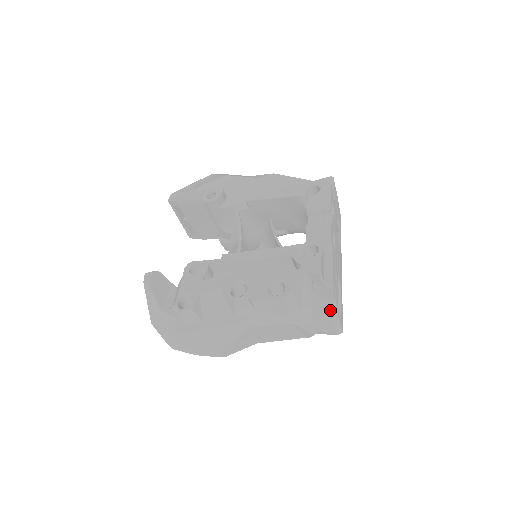
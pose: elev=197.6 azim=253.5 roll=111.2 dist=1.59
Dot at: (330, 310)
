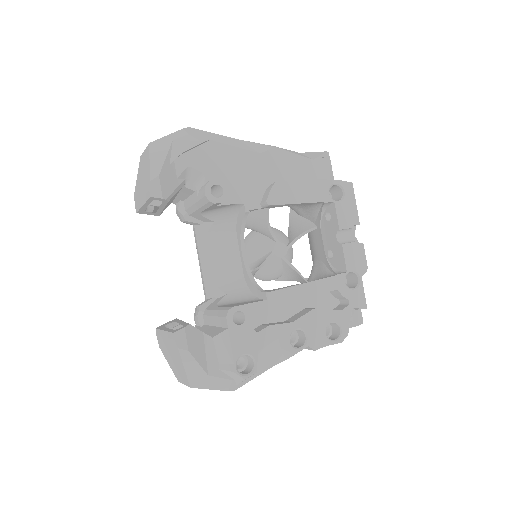
Dot at: occluded
